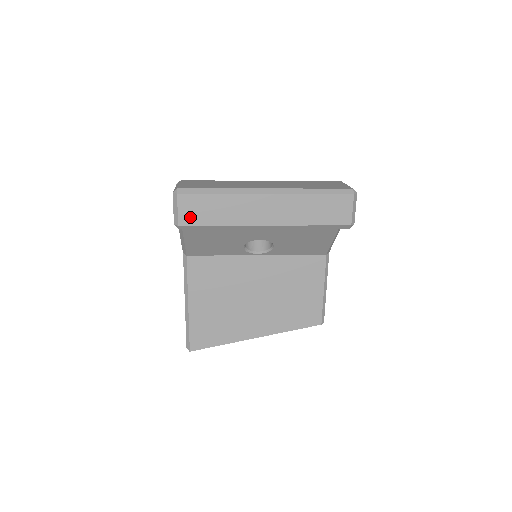
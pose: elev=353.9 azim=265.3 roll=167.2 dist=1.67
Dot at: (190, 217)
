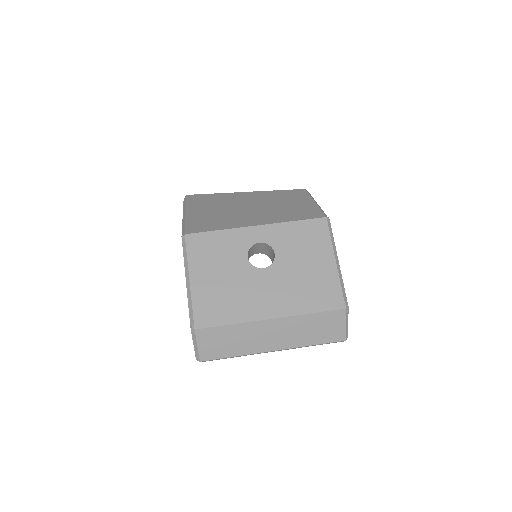
Dot at: occluded
